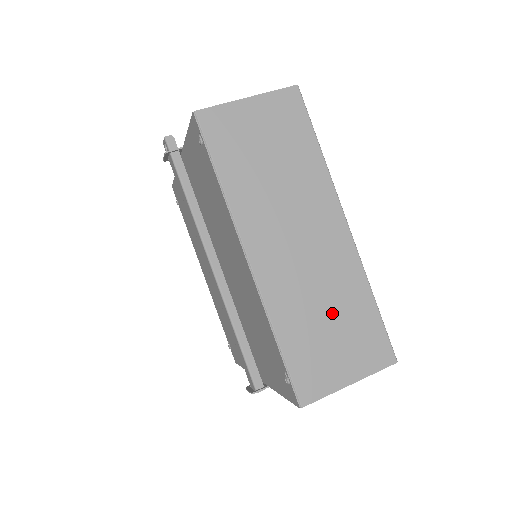
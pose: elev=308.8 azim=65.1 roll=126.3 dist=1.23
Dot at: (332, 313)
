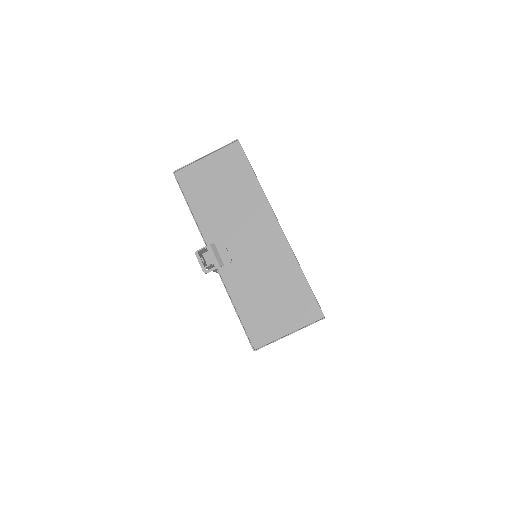
Dot at: occluded
